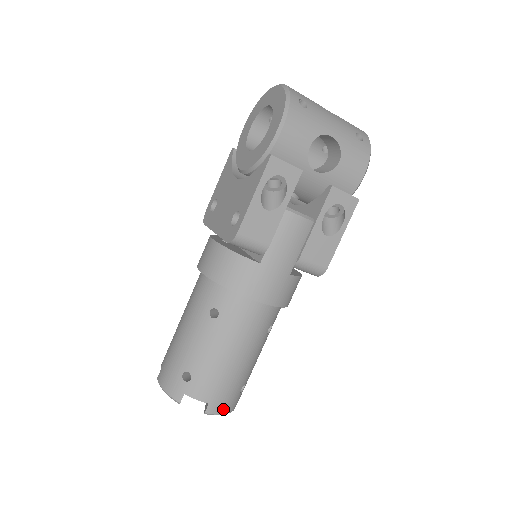
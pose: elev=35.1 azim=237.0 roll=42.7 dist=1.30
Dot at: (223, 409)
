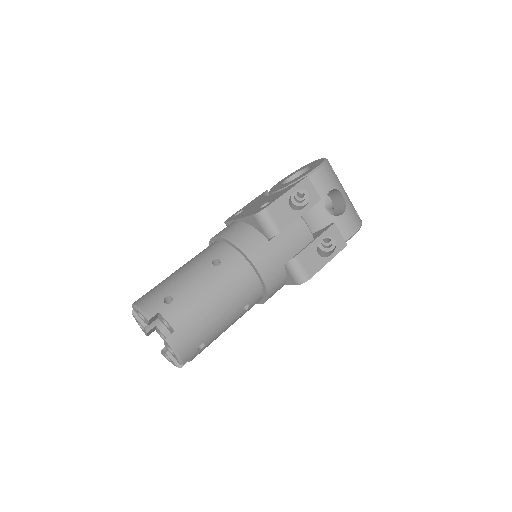
Dot at: (181, 347)
